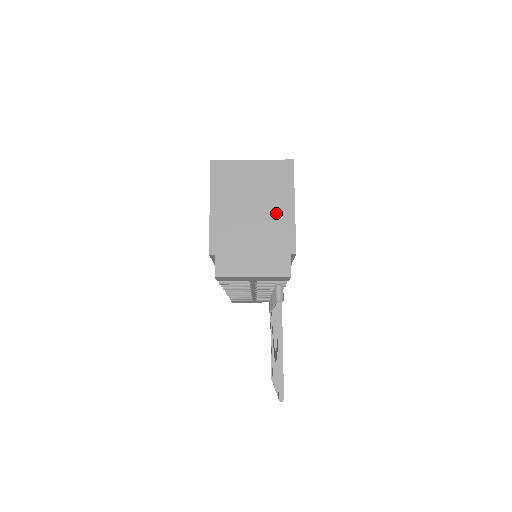
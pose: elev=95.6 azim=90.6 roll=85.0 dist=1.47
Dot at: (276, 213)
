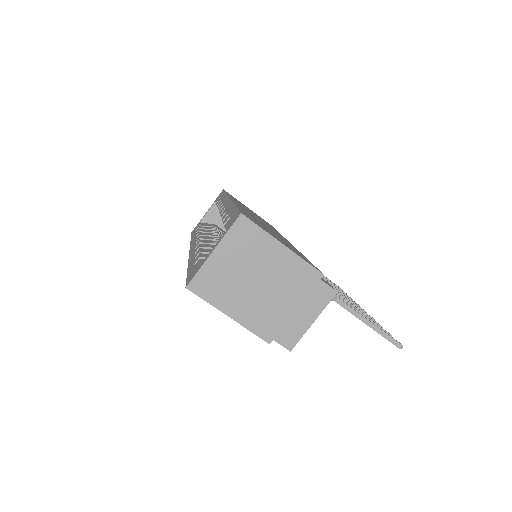
Dot at: (277, 266)
